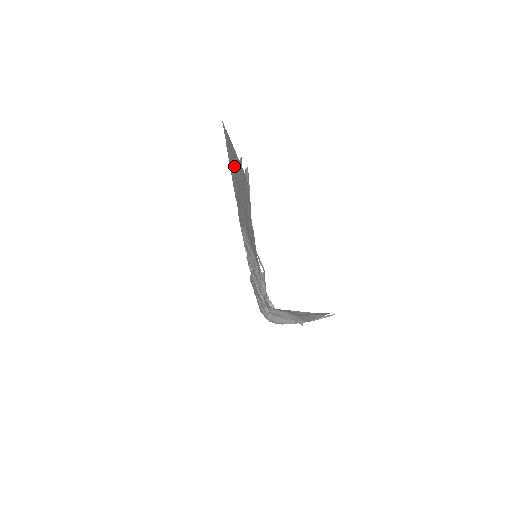
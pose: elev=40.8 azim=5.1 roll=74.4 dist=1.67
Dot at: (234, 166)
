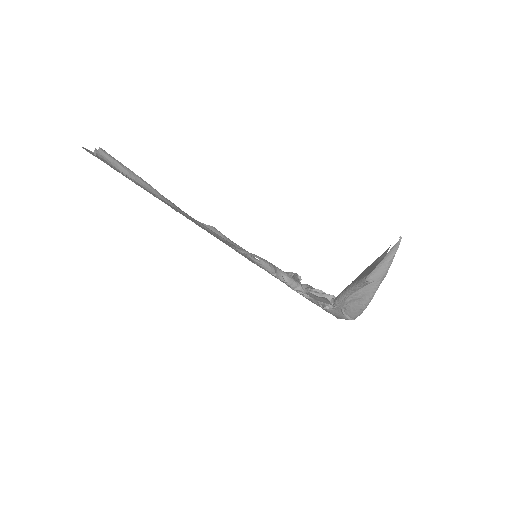
Dot at: occluded
